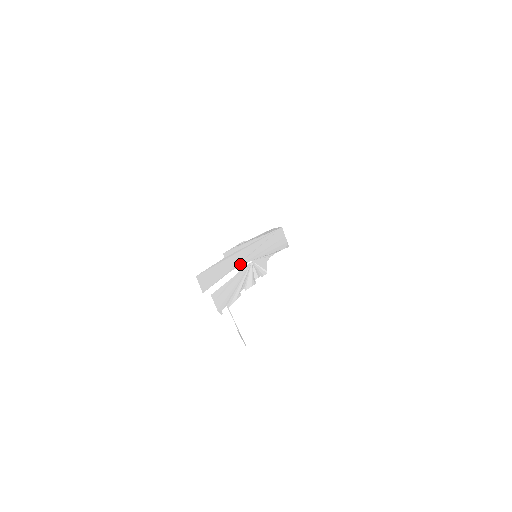
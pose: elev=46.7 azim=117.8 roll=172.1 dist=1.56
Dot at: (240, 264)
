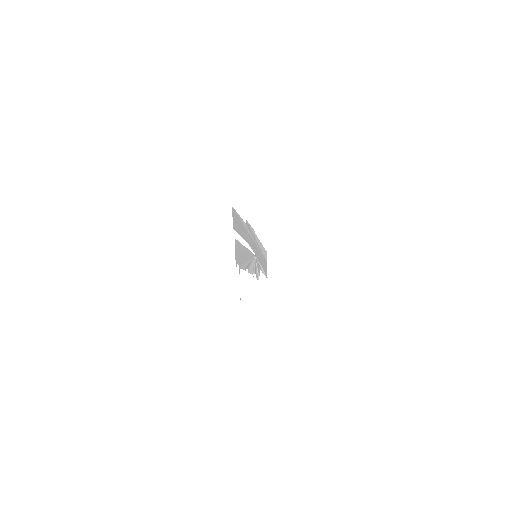
Dot at: (250, 245)
